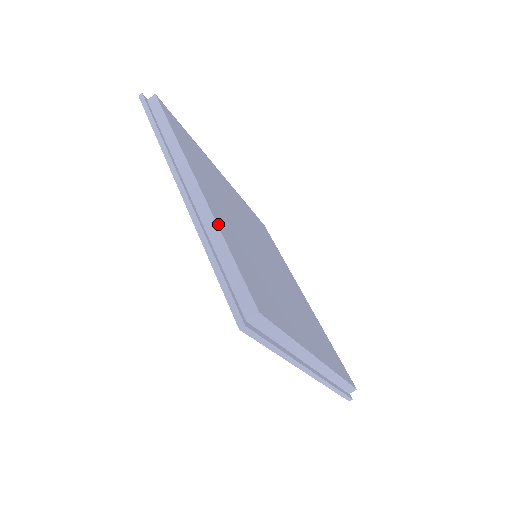
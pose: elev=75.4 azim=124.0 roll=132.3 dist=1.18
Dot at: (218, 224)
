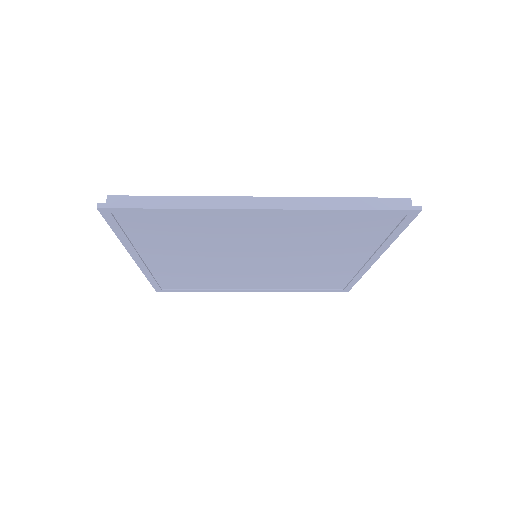
Dot at: (317, 198)
